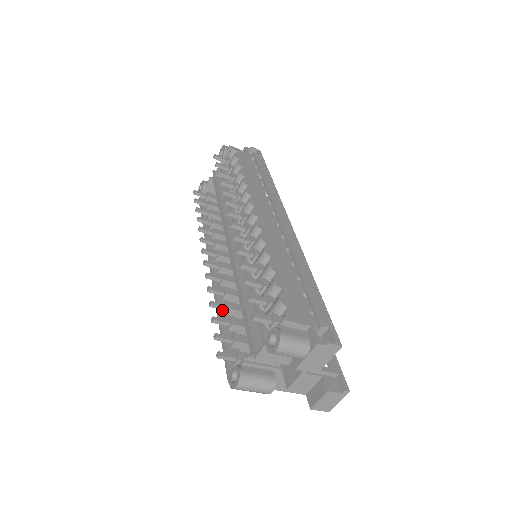
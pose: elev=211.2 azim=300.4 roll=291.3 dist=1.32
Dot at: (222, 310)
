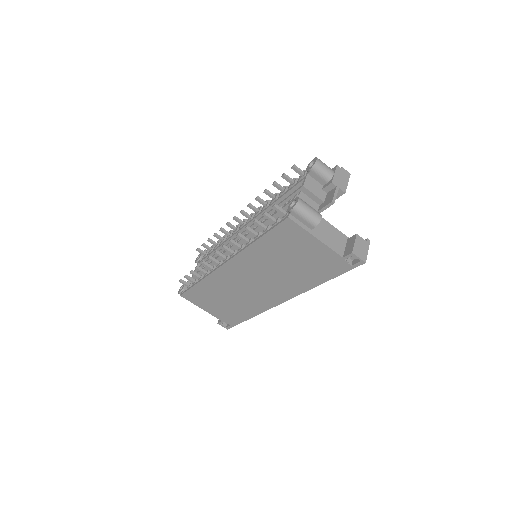
Dot at: (252, 245)
